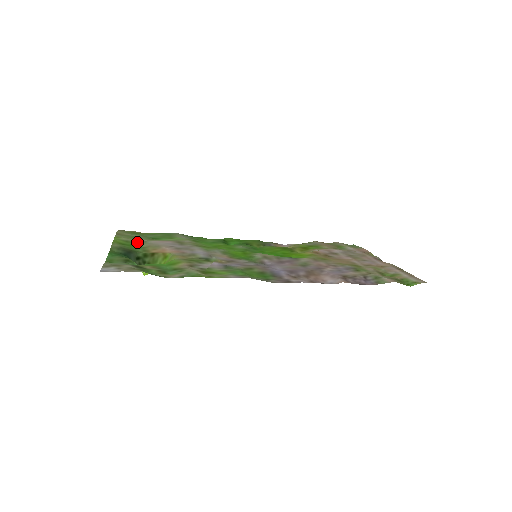
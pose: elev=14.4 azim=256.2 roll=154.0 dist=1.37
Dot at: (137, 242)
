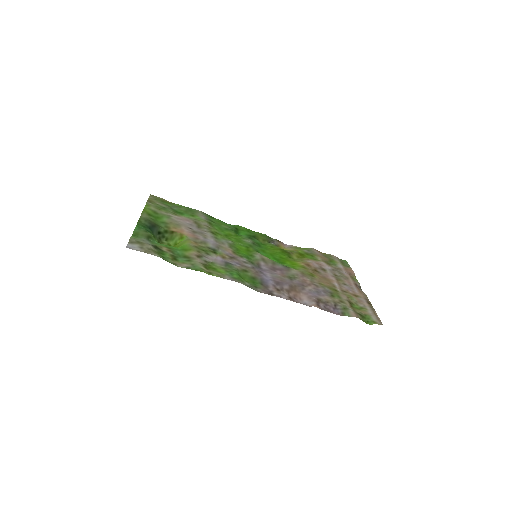
Dot at: (163, 215)
